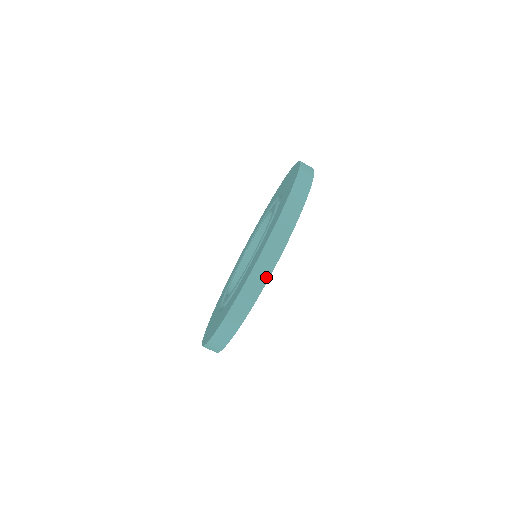
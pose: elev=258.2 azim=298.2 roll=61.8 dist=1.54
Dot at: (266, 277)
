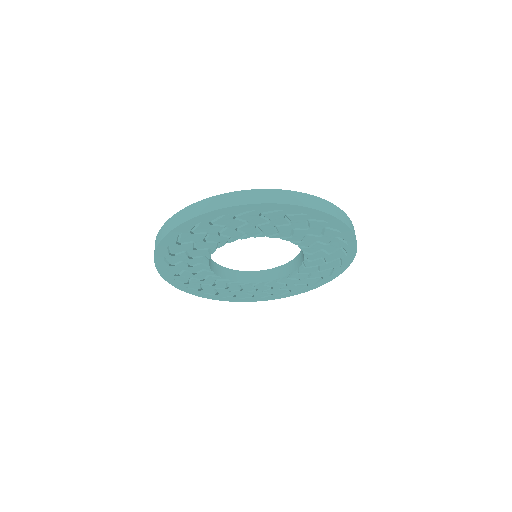
Dot at: (194, 215)
